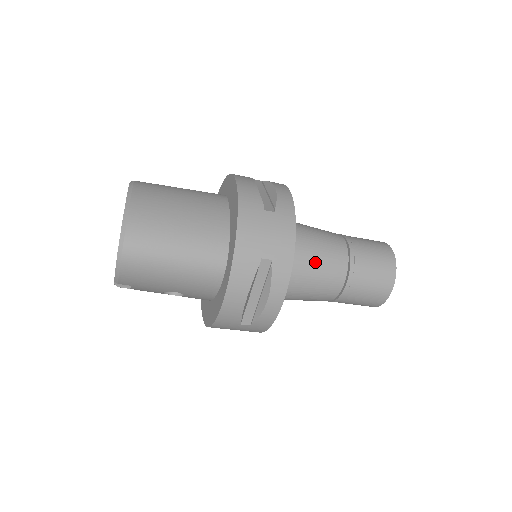
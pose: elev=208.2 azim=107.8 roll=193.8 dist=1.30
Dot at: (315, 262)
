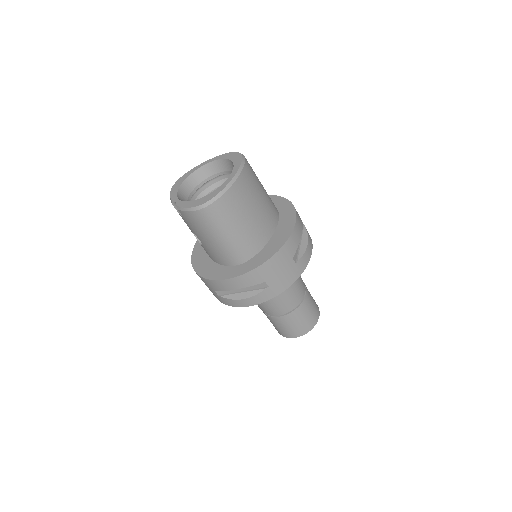
Dot at: (282, 295)
